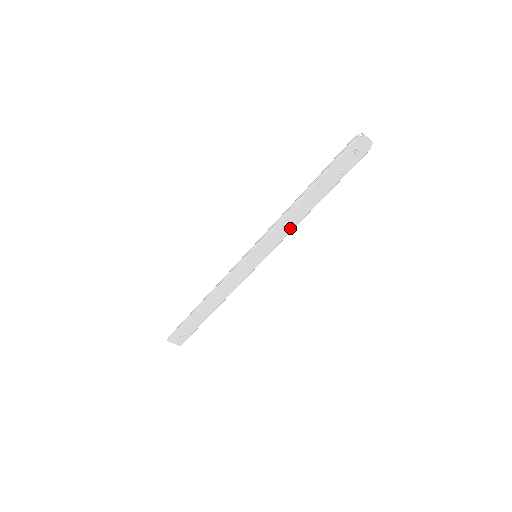
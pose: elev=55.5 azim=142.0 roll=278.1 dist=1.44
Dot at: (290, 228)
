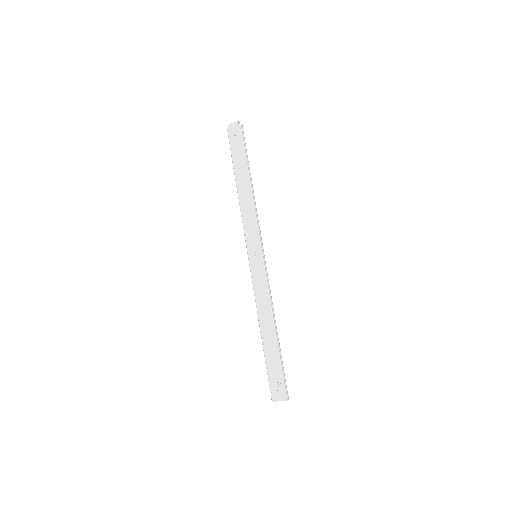
Dot at: (253, 214)
